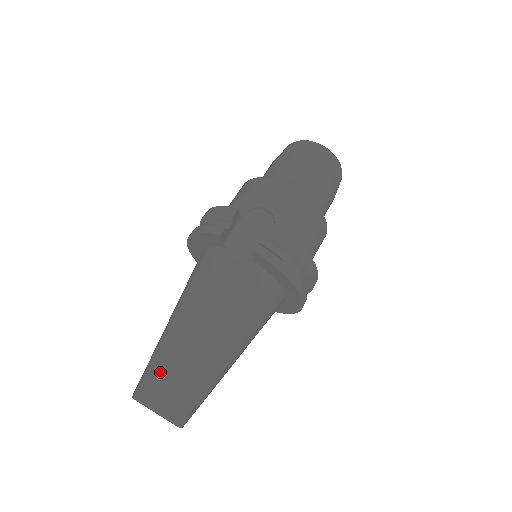
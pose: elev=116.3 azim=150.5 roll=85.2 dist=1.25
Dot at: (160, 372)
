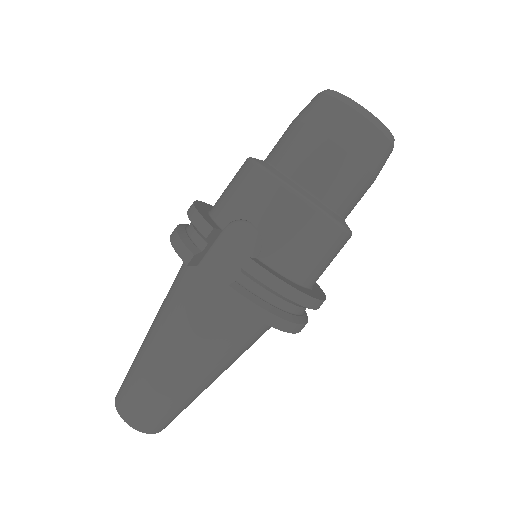
Dot at: (133, 390)
